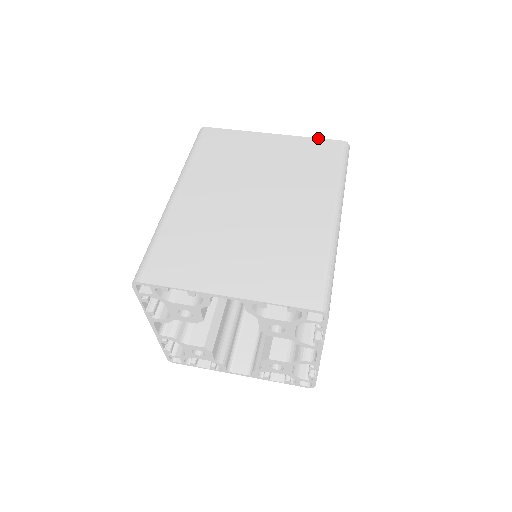
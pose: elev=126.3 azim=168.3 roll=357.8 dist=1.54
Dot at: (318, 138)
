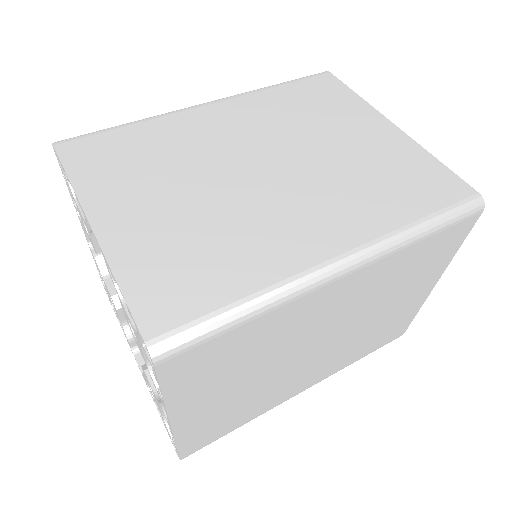
Dot at: occluded
